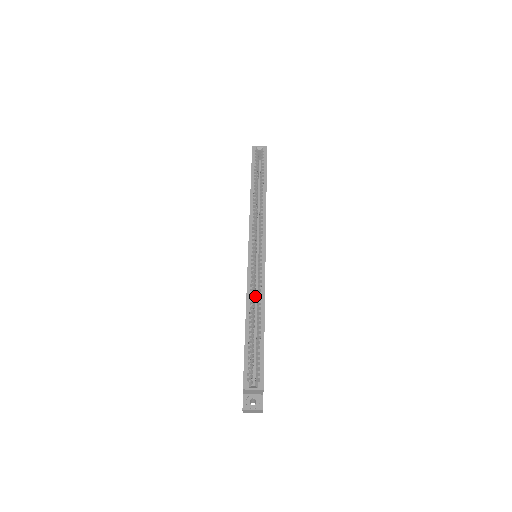
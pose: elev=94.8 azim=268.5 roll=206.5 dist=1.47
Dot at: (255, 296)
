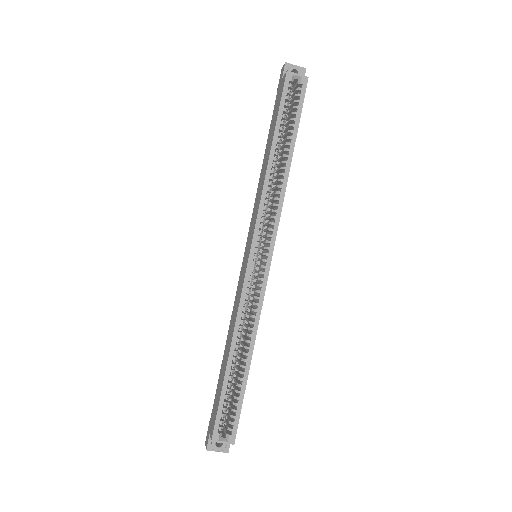
Dot at: occluded
